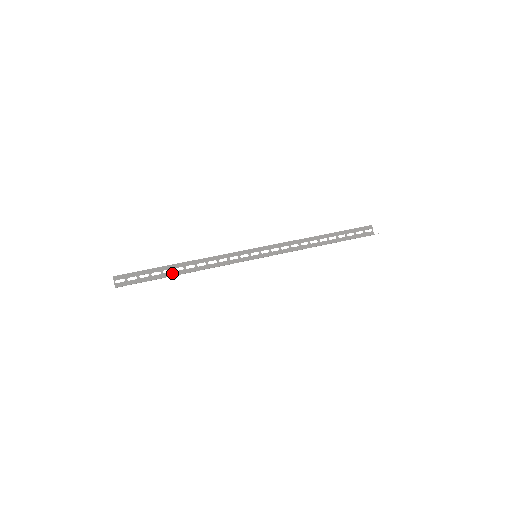
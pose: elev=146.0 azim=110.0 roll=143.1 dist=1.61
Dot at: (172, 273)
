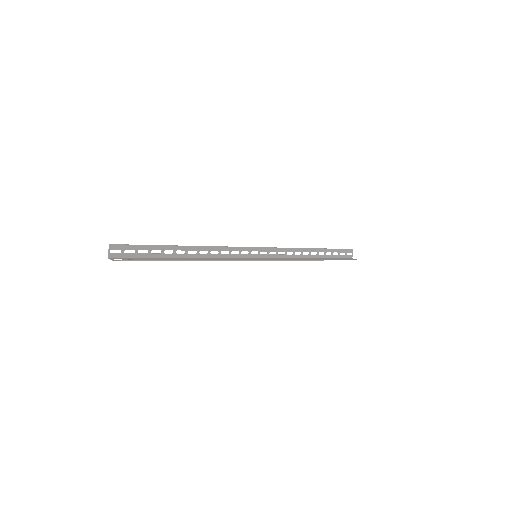
Dot at: (173, 255)
